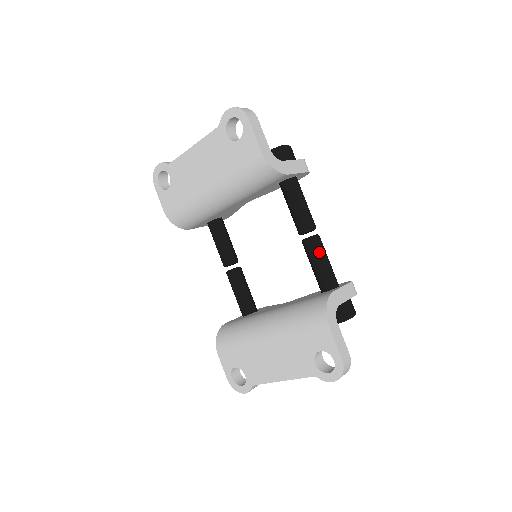
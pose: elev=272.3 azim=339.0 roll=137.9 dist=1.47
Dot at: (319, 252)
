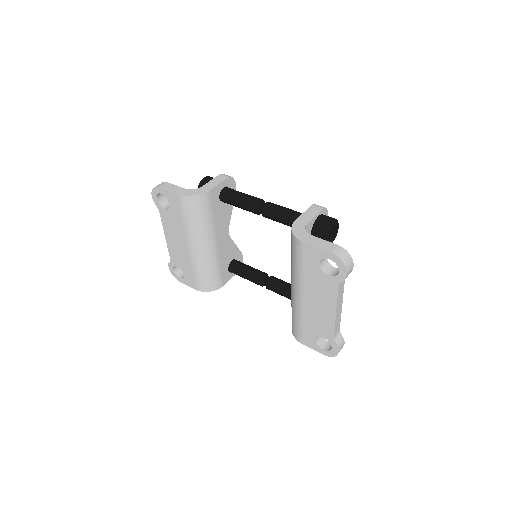
Dot at: (275, 210)
